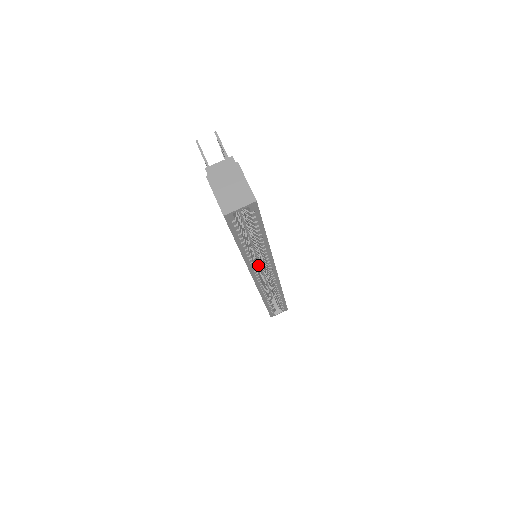
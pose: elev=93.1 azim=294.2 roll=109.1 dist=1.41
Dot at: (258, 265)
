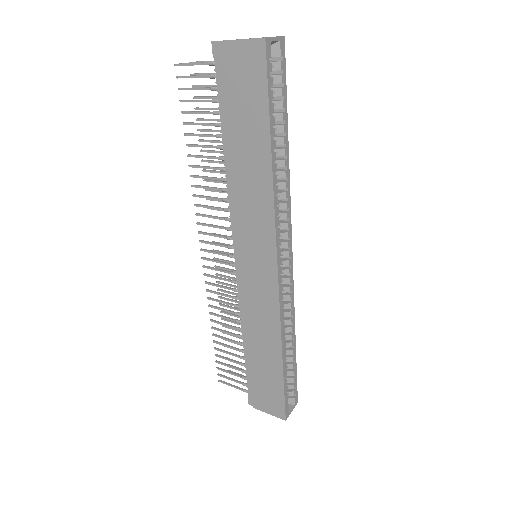
Dot at: occluded
